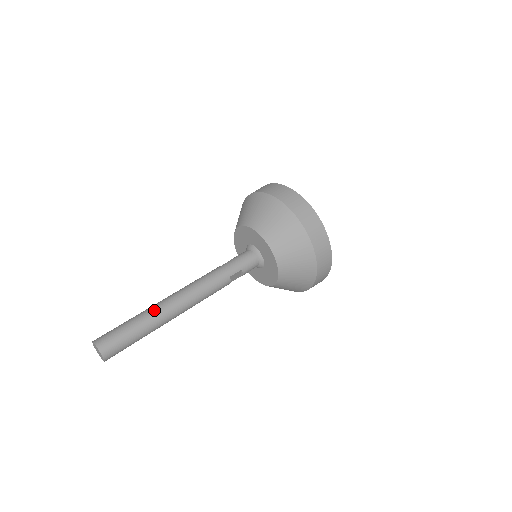
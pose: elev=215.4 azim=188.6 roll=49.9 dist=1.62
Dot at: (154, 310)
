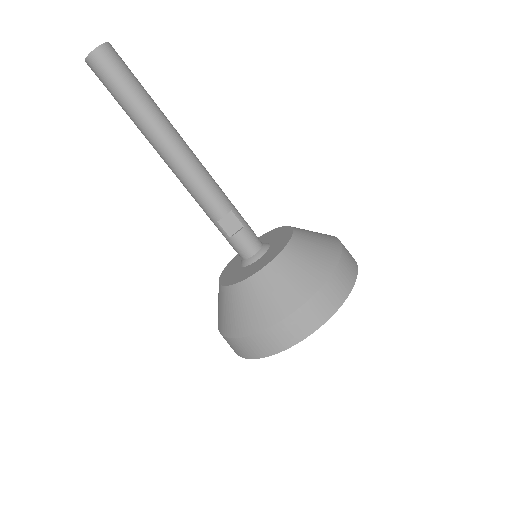
Dot at: occluded
